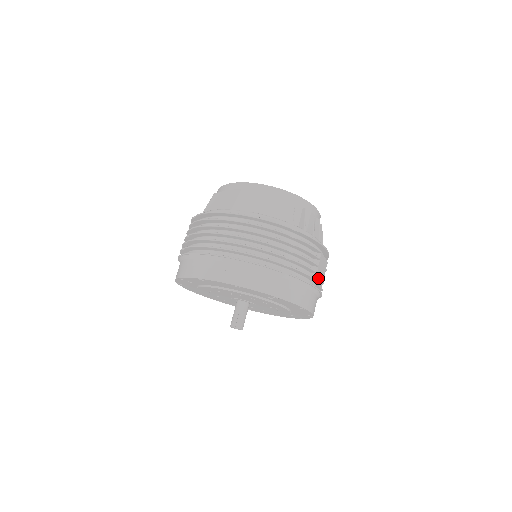
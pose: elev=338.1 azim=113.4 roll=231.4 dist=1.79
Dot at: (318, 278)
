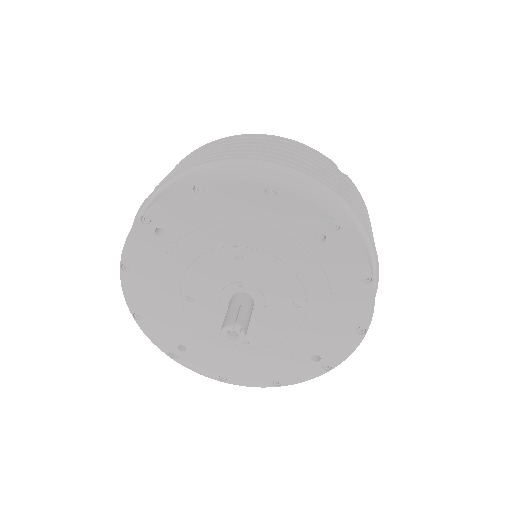
Dot at: occluded
